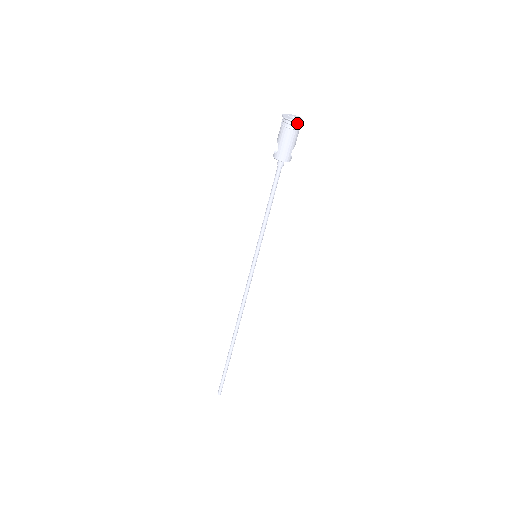
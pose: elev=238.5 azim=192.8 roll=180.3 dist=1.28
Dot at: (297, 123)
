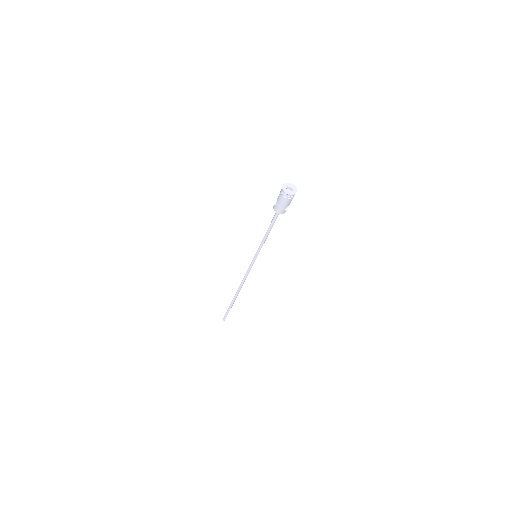
Dot at: (290, 195)
